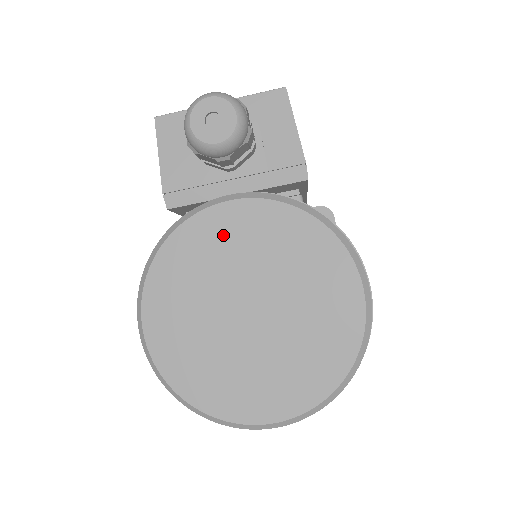
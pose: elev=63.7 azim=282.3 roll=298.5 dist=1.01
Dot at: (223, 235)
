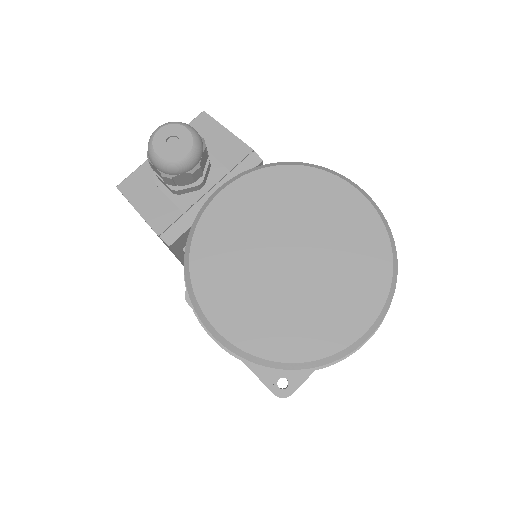
Dot at: (232, 218)
